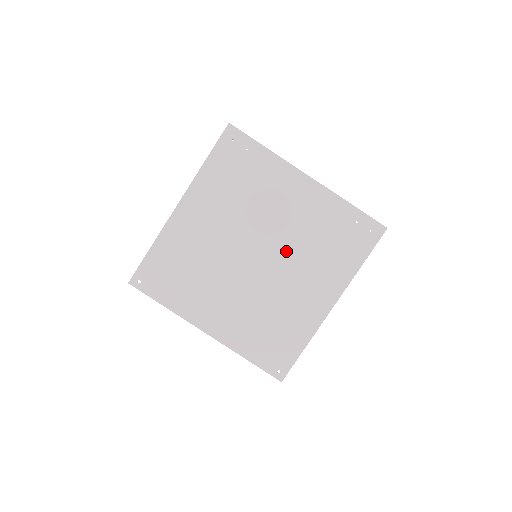
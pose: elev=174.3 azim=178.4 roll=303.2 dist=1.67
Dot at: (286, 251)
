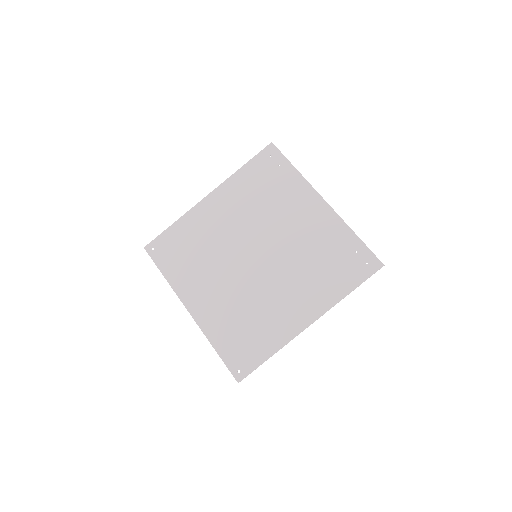
Dot at: (284, 259)
